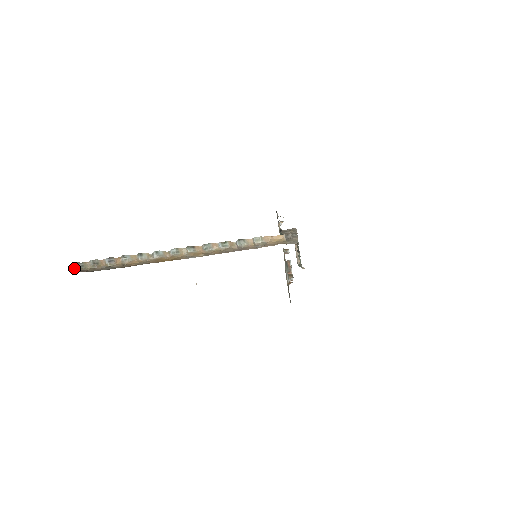
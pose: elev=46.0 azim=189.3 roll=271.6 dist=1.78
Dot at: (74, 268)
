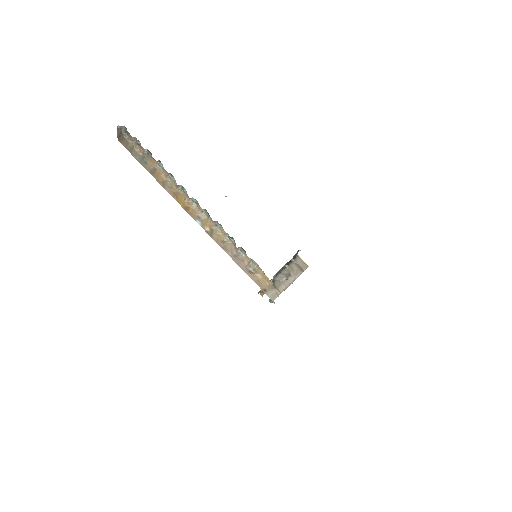
Dot at: (120, 130)
